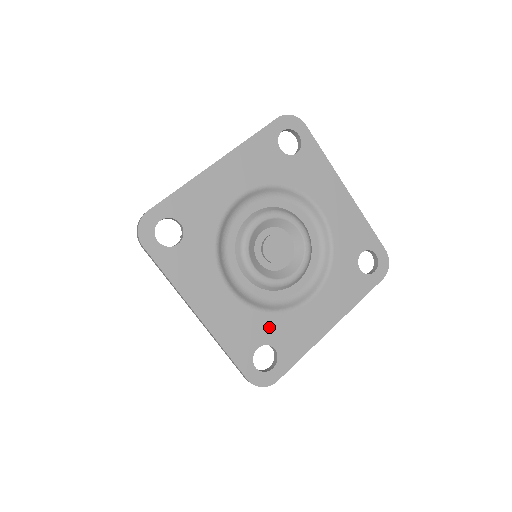
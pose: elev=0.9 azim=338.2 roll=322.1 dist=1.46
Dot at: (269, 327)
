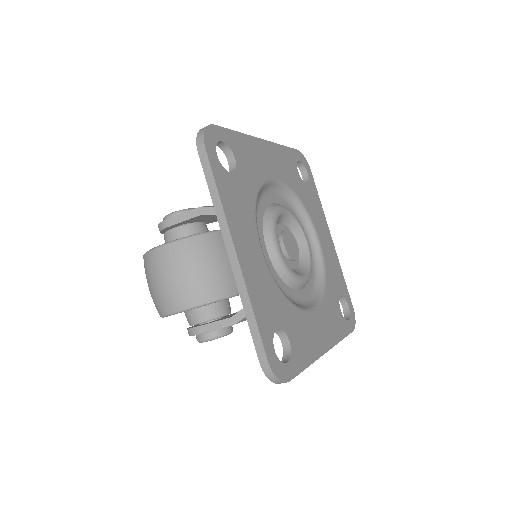
Dot at: (286, 313)
